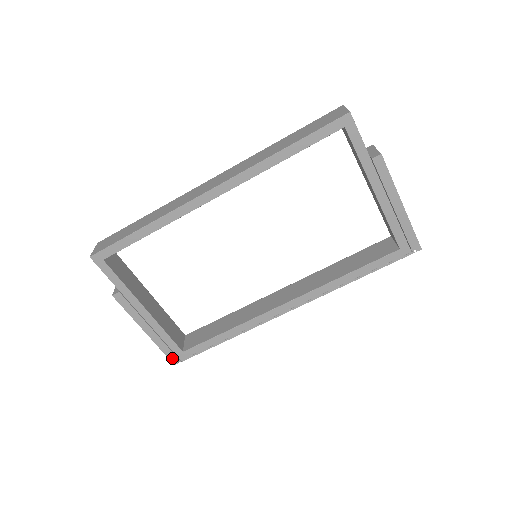
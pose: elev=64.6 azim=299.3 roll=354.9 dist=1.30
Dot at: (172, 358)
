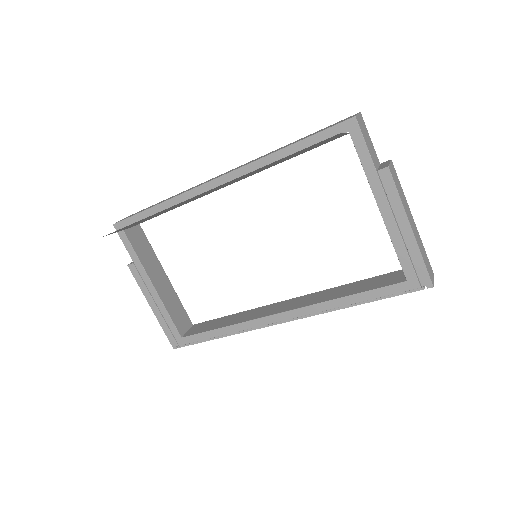
Dot at: (172, 341)
